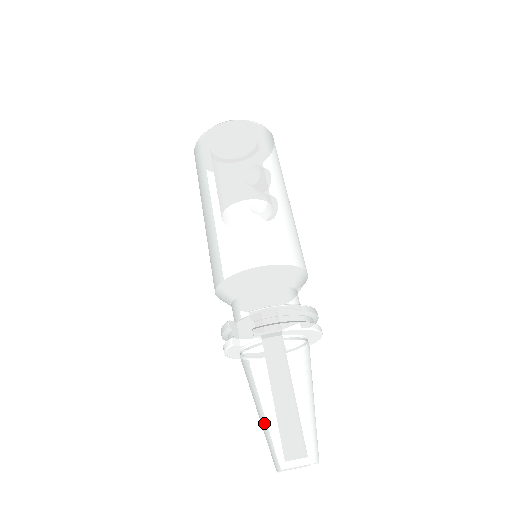
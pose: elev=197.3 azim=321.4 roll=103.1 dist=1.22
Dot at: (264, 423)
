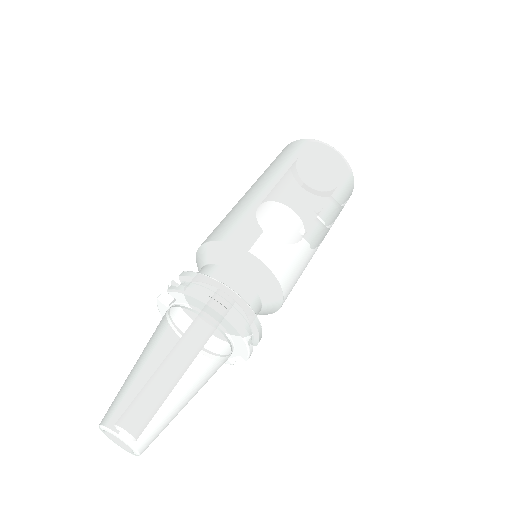
Dot at: occluded
